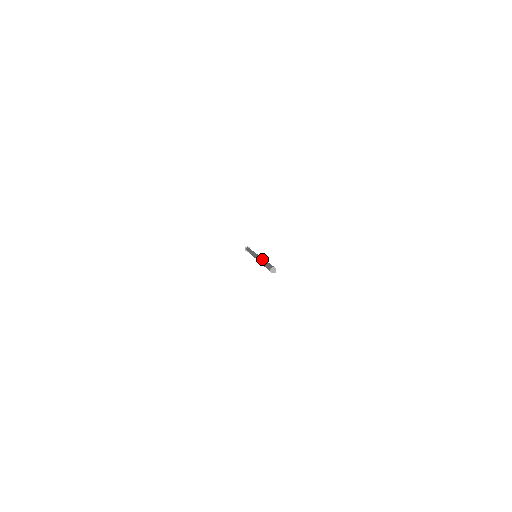
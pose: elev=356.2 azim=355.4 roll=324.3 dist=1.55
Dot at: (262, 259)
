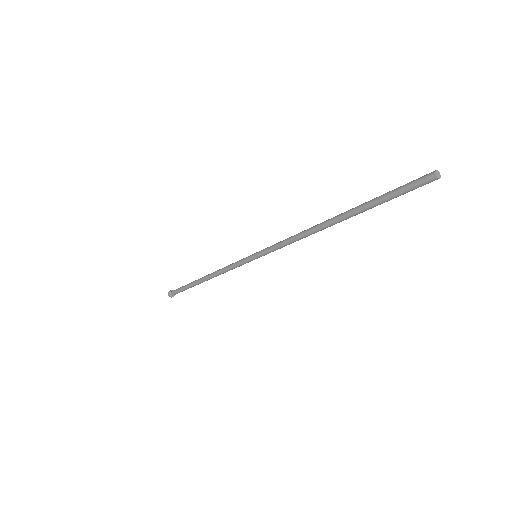
Dot at: (327, 221)
